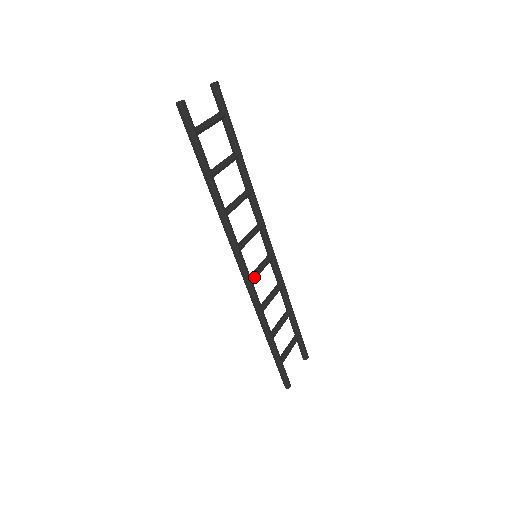
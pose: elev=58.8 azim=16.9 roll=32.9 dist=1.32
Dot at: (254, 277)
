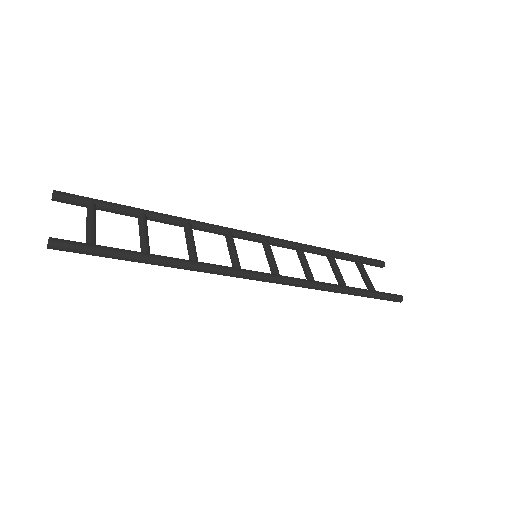
Dot at: (276, 271)
